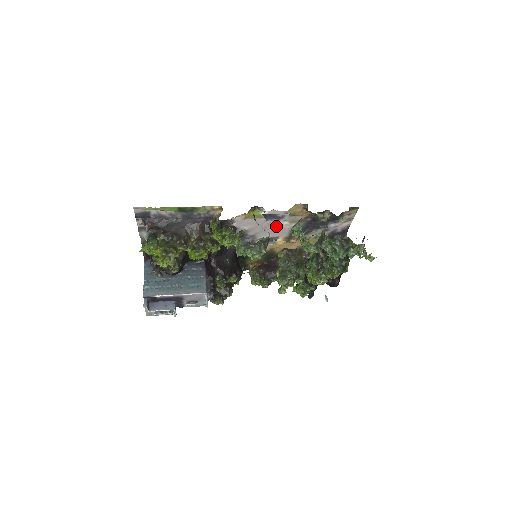
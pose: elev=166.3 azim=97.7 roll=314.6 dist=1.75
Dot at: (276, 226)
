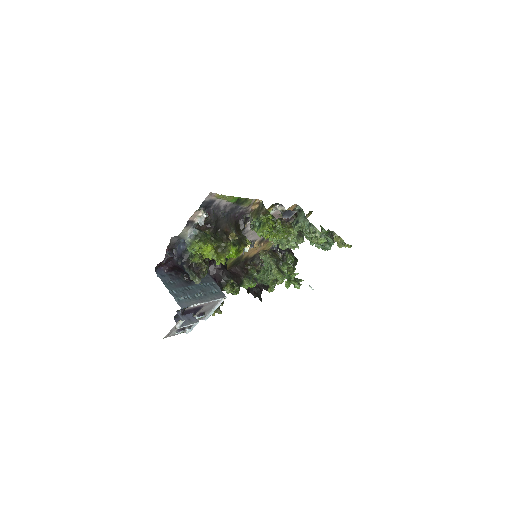
Dot at: occluded
